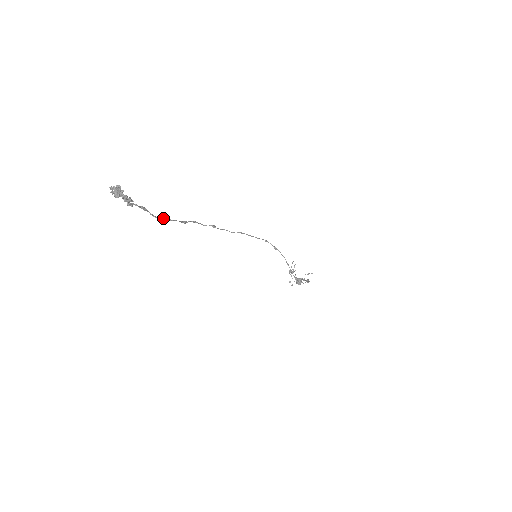
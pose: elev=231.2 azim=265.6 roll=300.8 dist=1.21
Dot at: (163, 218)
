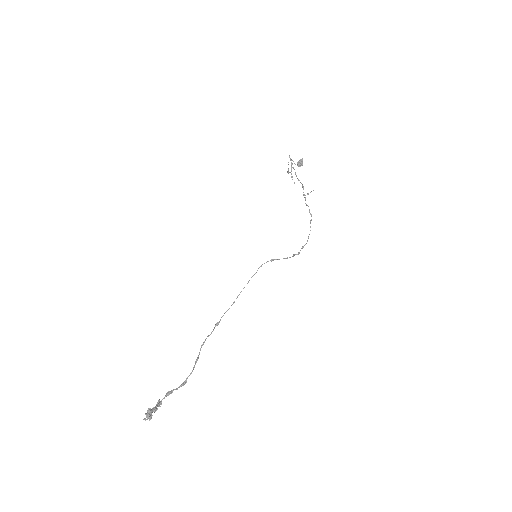
Dot at: (185, 383)
